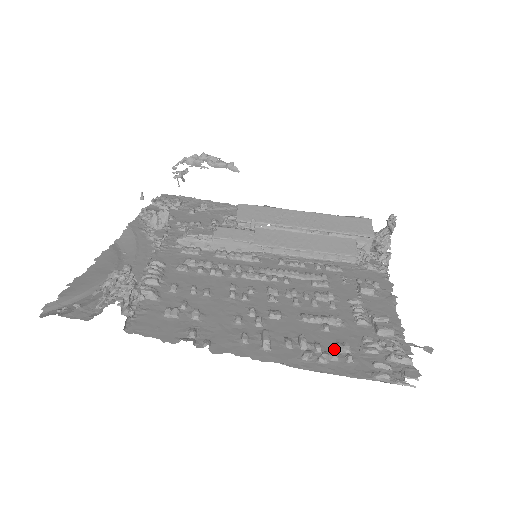
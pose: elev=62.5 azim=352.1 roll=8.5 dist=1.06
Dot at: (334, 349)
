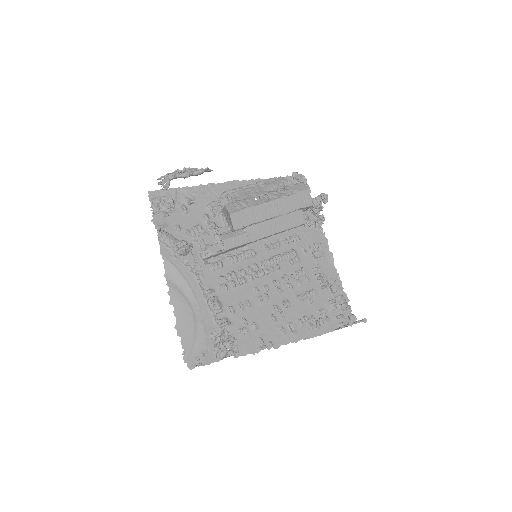
Dot at: (319, 316)
